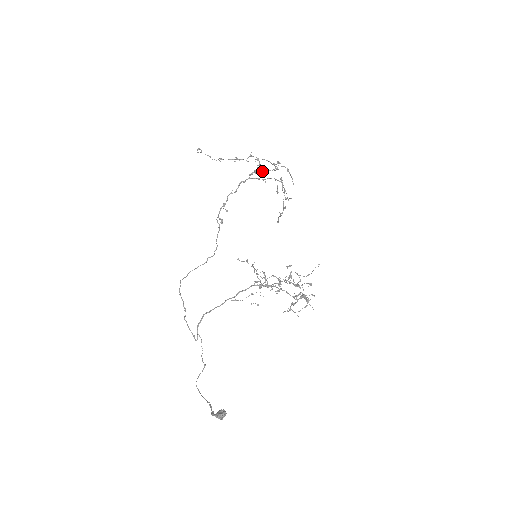
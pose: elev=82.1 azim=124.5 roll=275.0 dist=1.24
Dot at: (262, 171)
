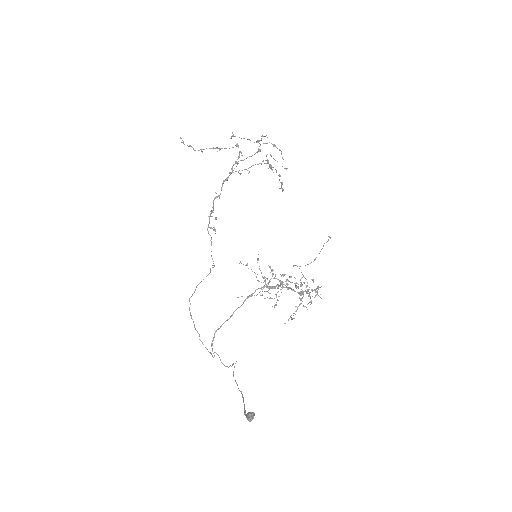
Dot at: (244, 159)
